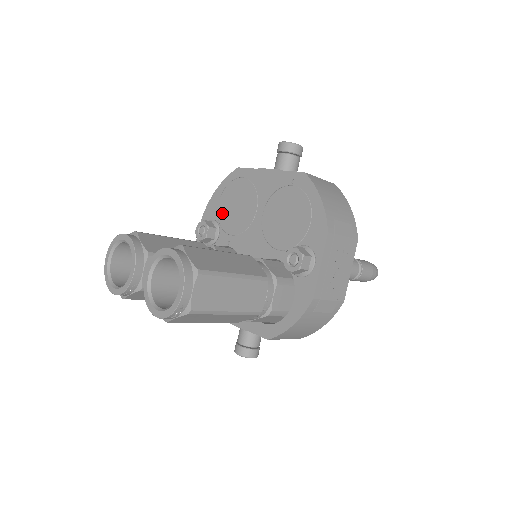
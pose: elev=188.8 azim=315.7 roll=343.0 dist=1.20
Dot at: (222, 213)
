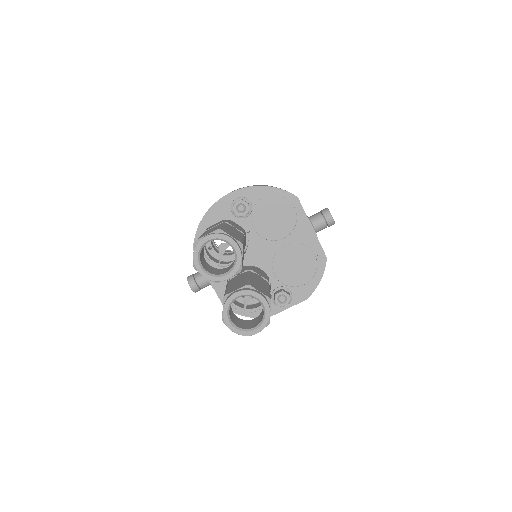
Dot at: (261, 207)
